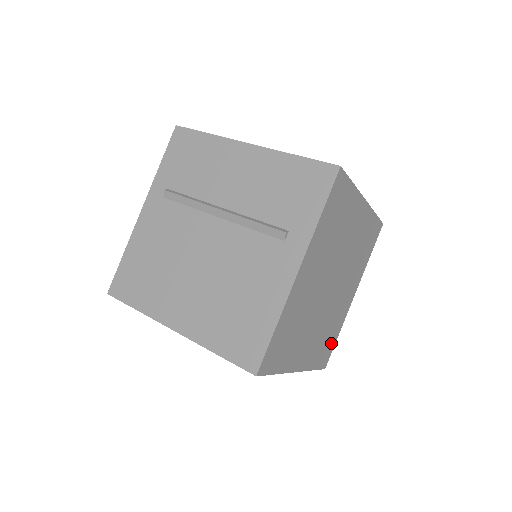
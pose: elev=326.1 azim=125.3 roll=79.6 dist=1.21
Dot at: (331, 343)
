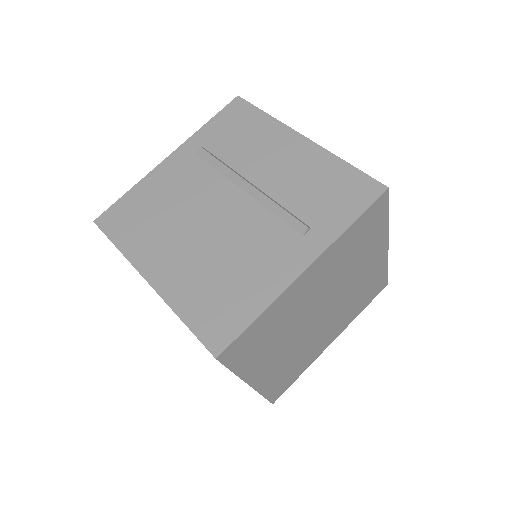
Dot at: (378, 282)
